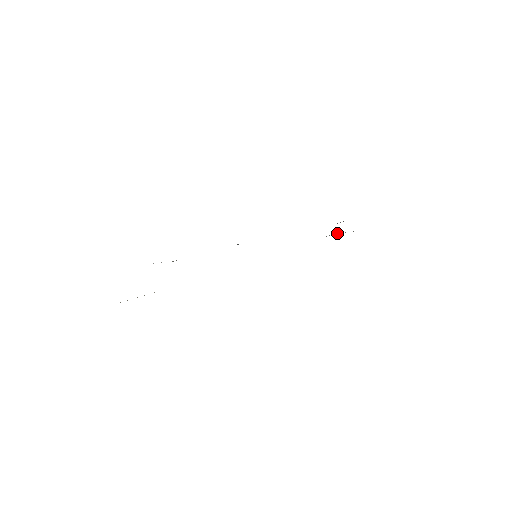
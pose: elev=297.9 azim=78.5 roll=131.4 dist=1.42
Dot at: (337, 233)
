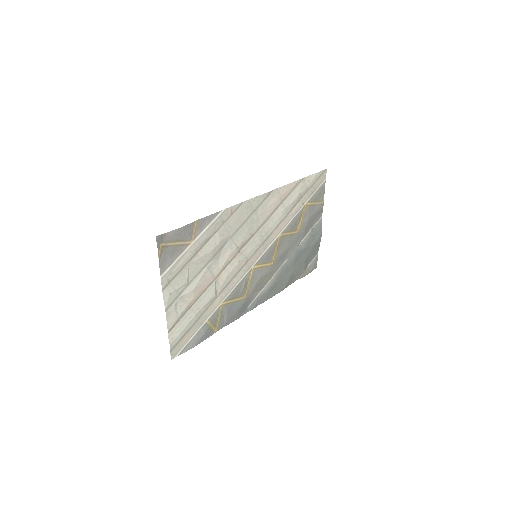
Dot at: (302, 247)
